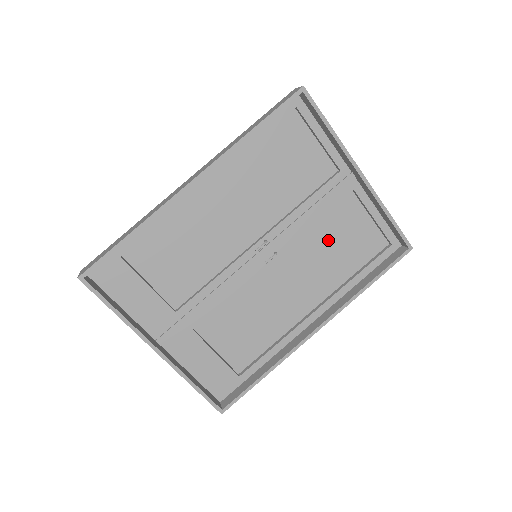
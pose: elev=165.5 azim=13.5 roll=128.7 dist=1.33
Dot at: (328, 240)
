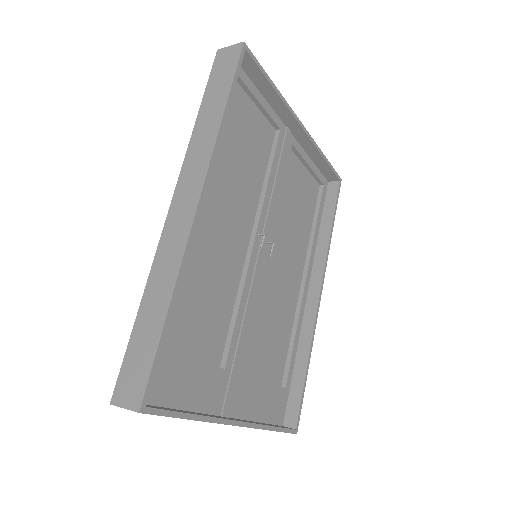
Dot at: (290, 205)
